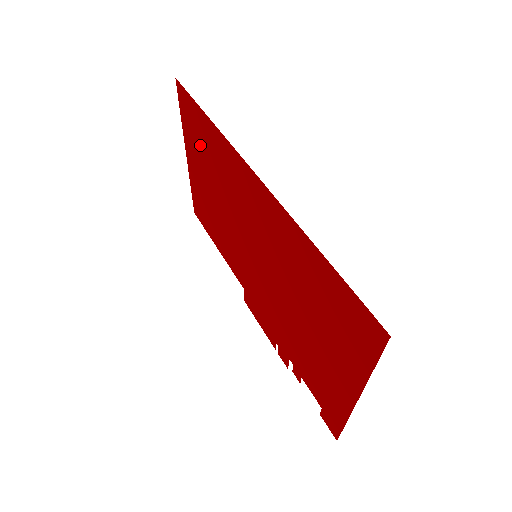
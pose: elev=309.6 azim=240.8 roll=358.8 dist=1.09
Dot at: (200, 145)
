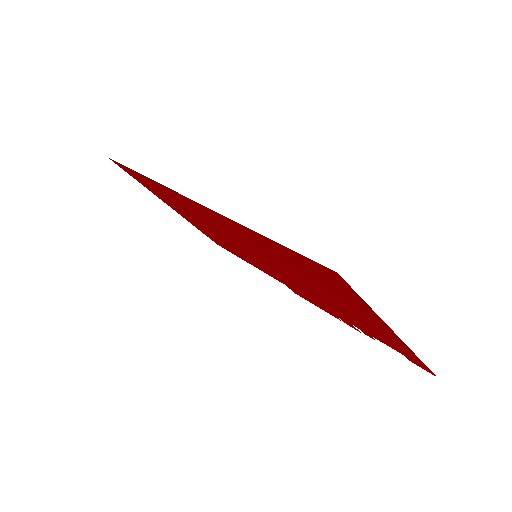
Dot at: (161, 195)
